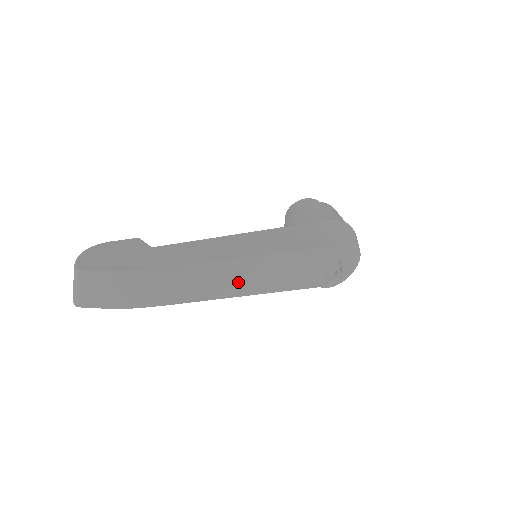
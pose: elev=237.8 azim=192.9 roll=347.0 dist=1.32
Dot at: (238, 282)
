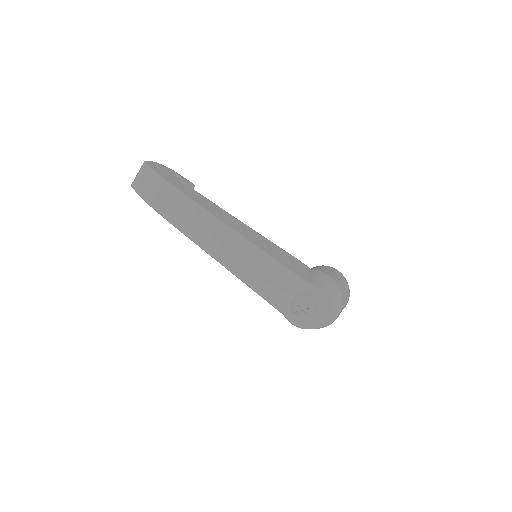
Dot at: (225, 250)
